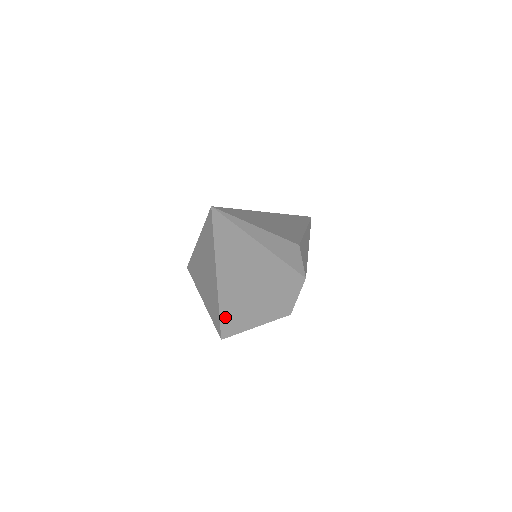
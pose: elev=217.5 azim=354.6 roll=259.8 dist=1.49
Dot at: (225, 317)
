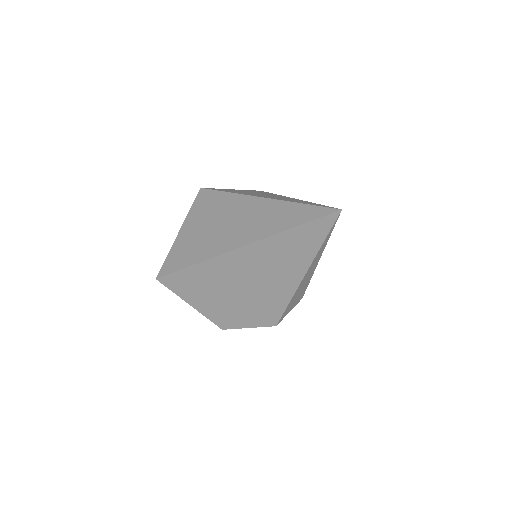
Dot at: (191, 272)
